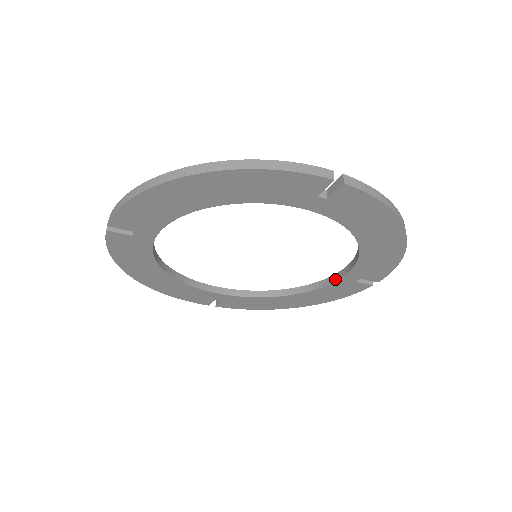
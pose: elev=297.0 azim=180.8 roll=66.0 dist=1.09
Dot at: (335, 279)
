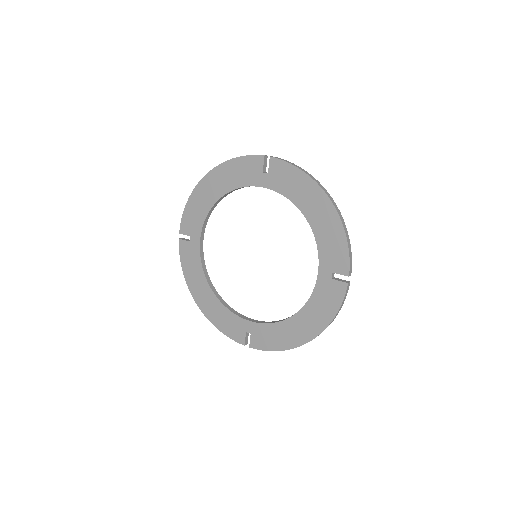
Dot at: (317, 280)
